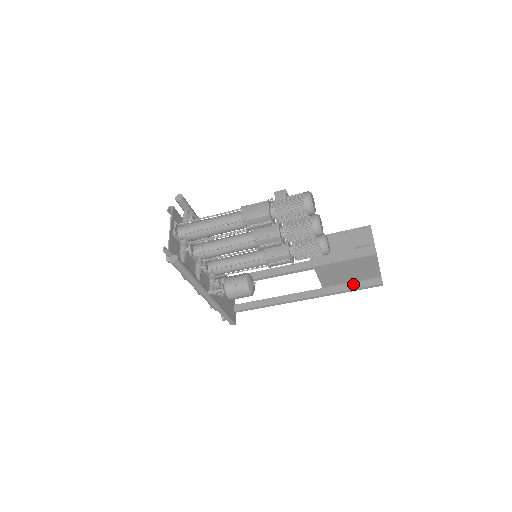
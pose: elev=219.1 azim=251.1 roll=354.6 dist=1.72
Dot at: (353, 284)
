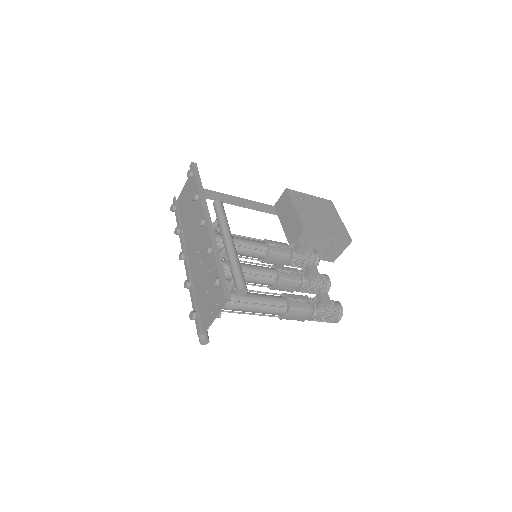
Dot at: occluded
